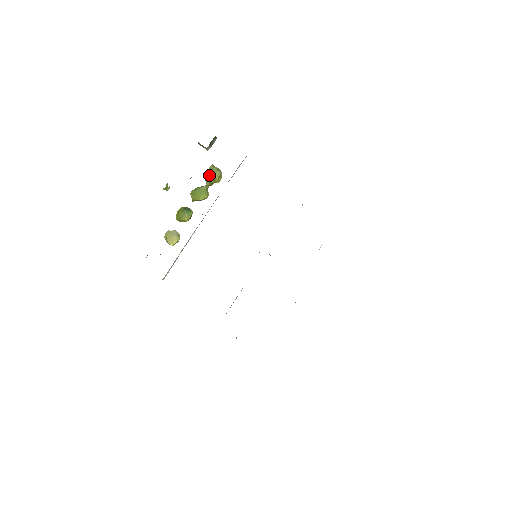
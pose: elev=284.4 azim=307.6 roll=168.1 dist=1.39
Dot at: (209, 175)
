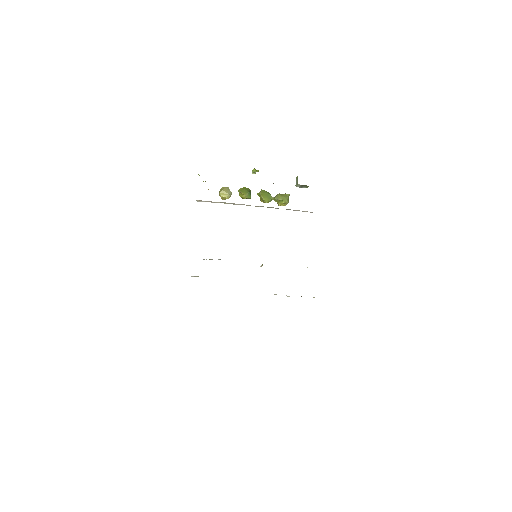
Dot at: (282, 196)
